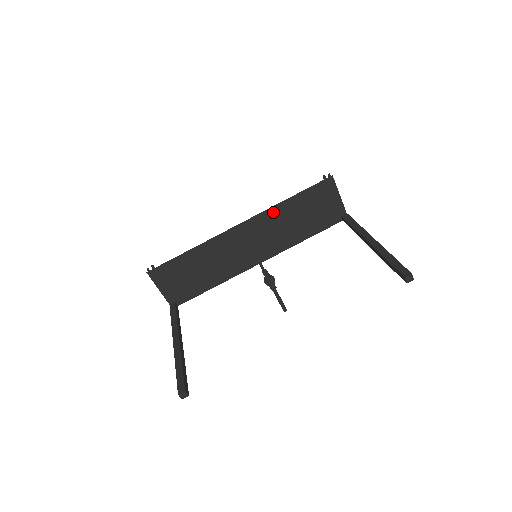
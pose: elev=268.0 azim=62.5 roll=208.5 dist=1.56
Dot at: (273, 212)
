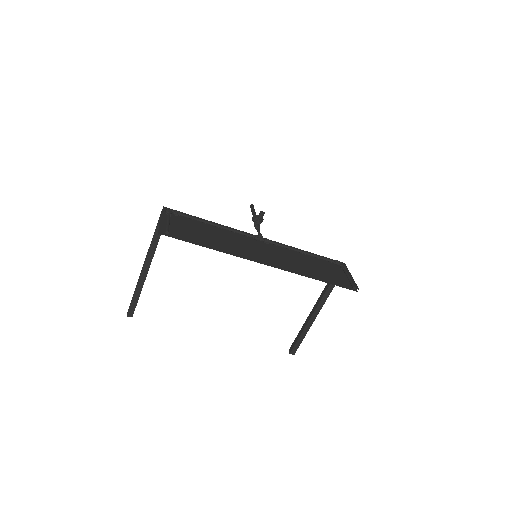
Dot at: occluded
